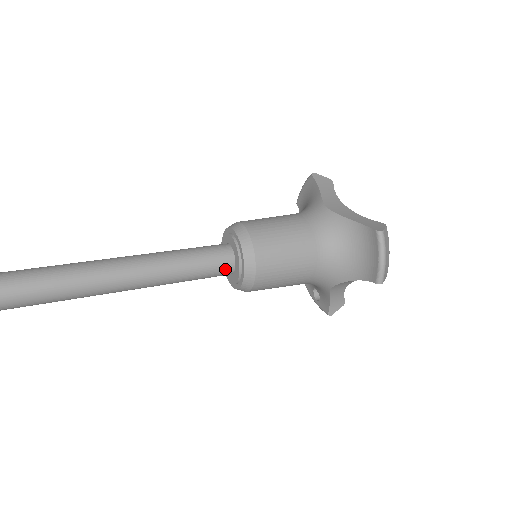
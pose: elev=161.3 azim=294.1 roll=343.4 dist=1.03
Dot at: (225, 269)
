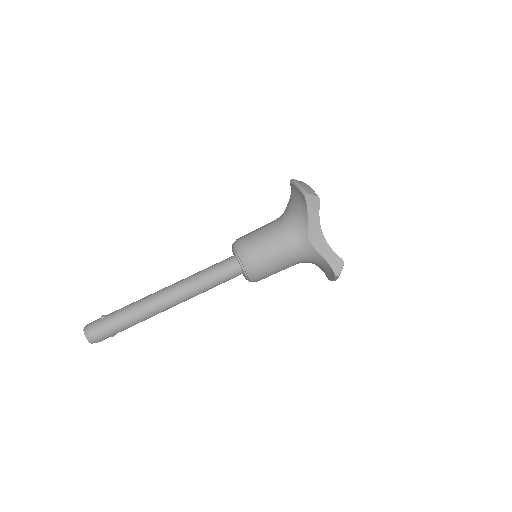
Dot at: occluded
